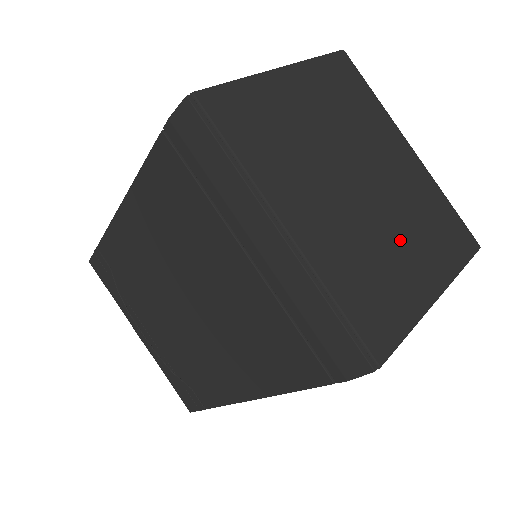
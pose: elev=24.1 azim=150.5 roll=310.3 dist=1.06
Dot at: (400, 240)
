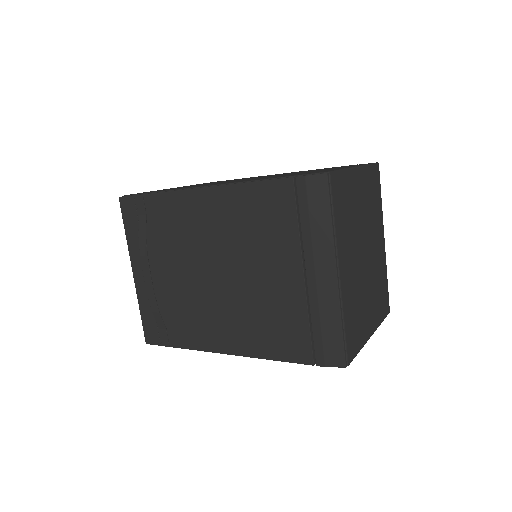
Dot at: (369, 296)
